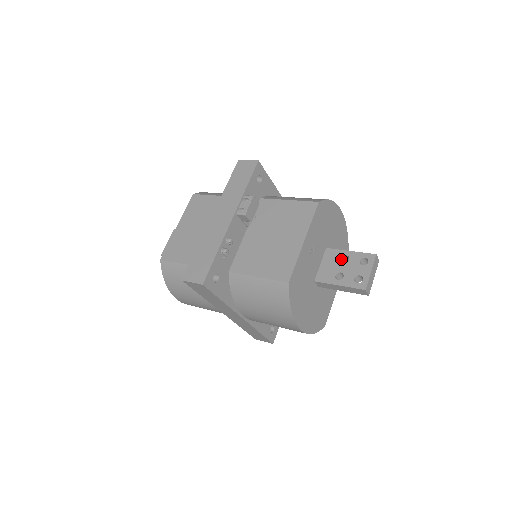
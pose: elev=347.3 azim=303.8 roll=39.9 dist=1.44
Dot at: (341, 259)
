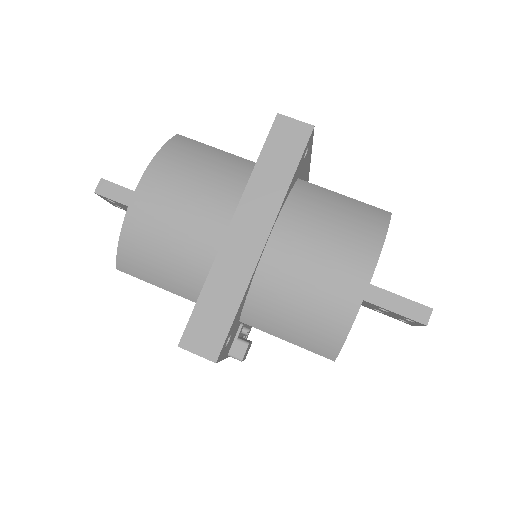
Dot at: (379, 307)
